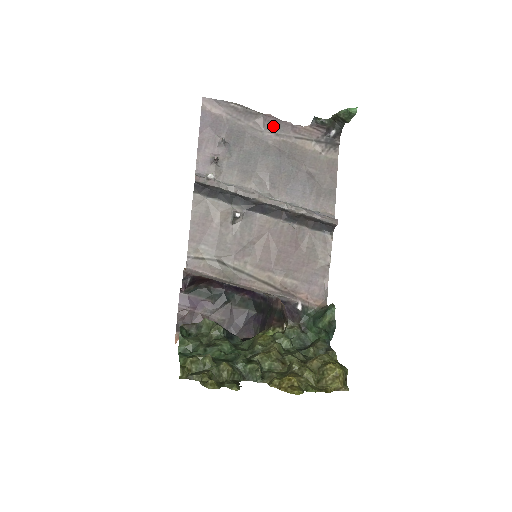
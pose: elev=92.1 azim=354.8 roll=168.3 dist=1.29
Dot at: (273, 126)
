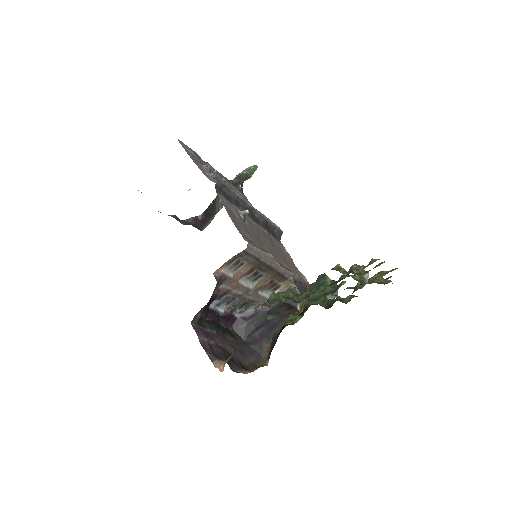
Dot at: occluded
